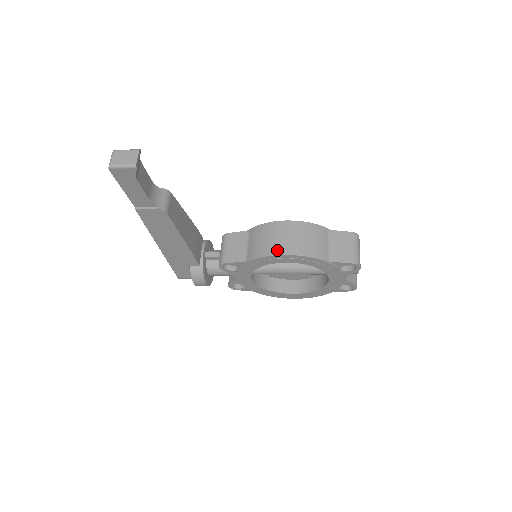
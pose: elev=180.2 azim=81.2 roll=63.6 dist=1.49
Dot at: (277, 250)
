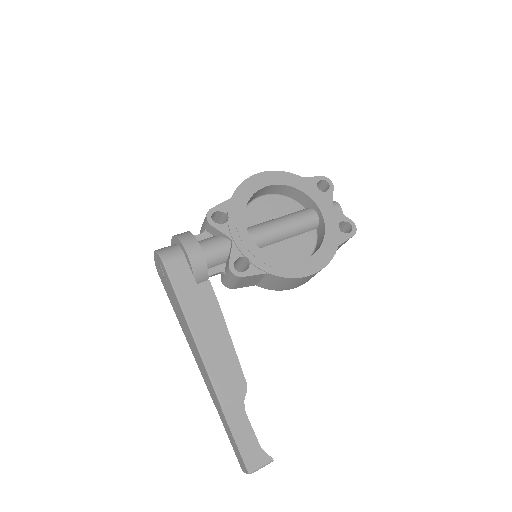
Dot at: (292, 288)
